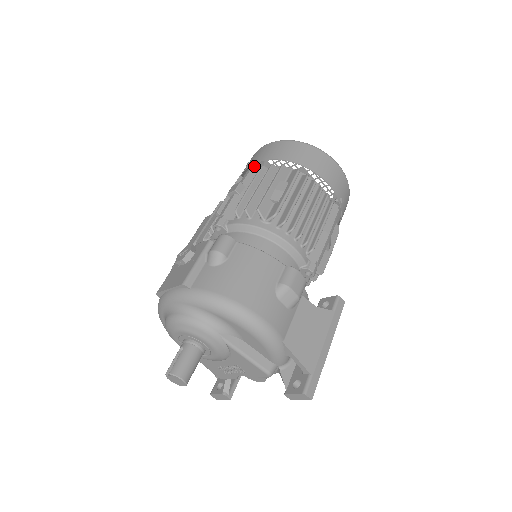
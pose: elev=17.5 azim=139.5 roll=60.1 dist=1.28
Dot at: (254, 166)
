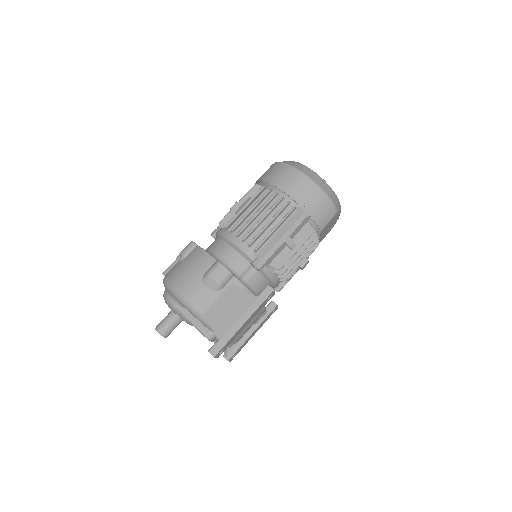
Dot at: occluded
